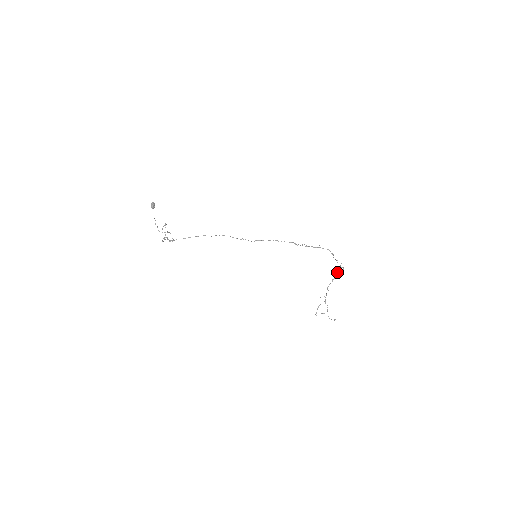
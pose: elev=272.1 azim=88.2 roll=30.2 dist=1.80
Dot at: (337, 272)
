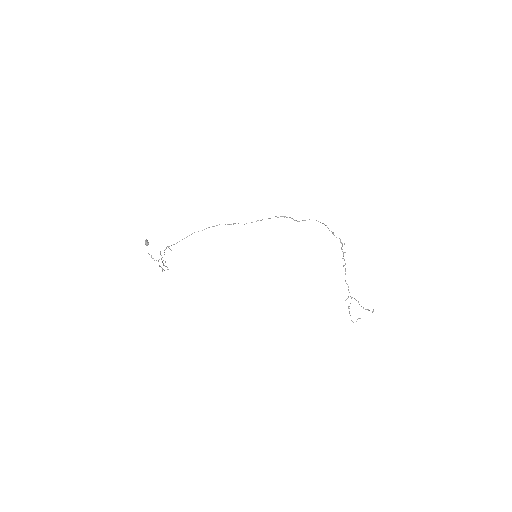
Dot at: (343, 254)
